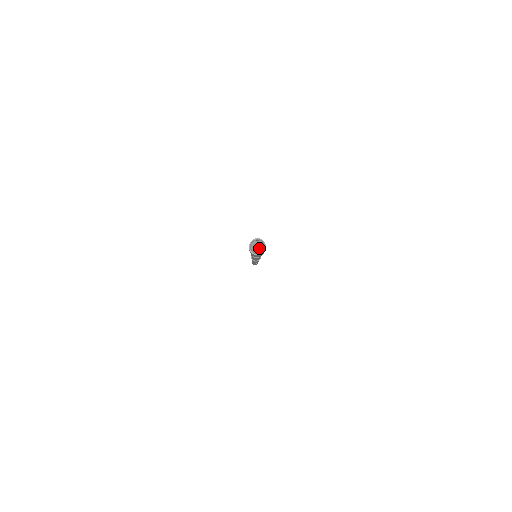
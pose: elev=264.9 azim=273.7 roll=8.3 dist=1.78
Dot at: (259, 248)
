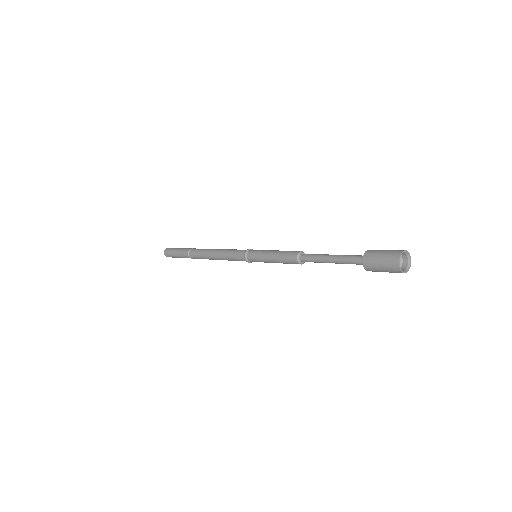
Dot at: occluded
